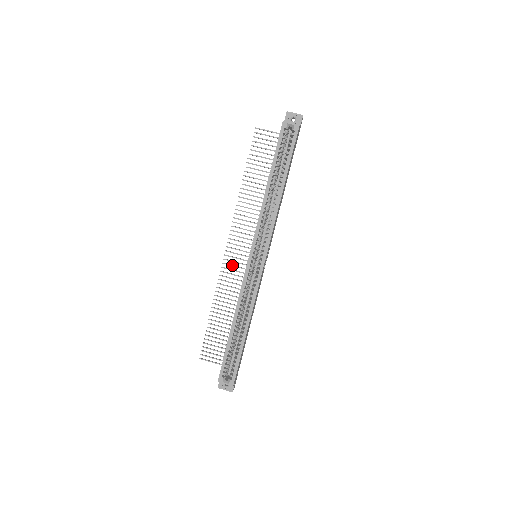
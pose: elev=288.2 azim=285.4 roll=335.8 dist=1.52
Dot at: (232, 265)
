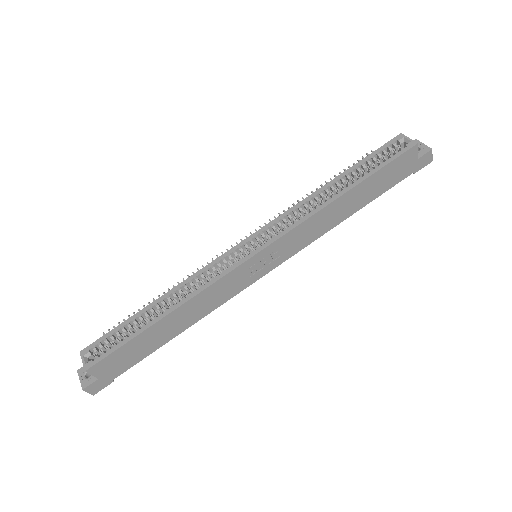
Dot at: occluded
